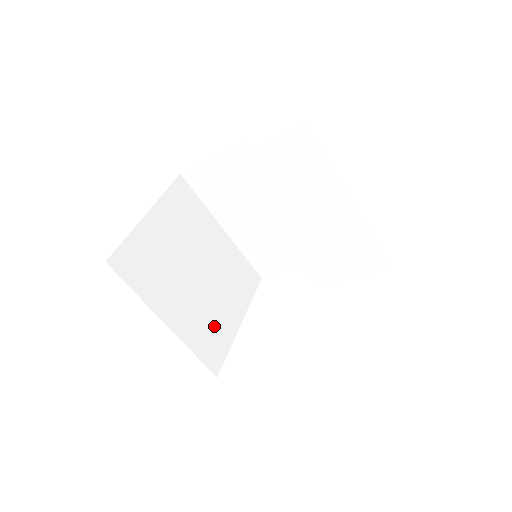
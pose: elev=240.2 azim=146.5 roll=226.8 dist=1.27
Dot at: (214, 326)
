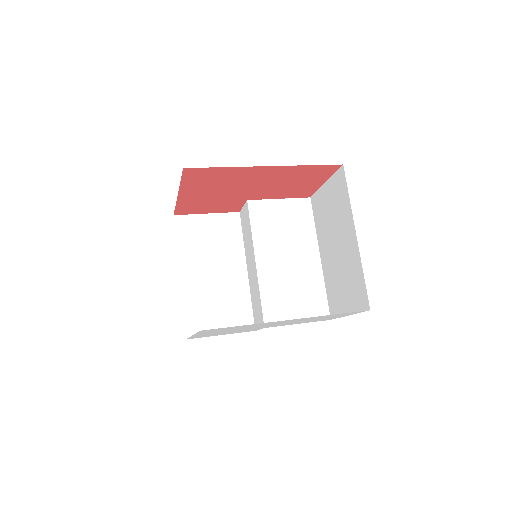
Dot at: occluded
